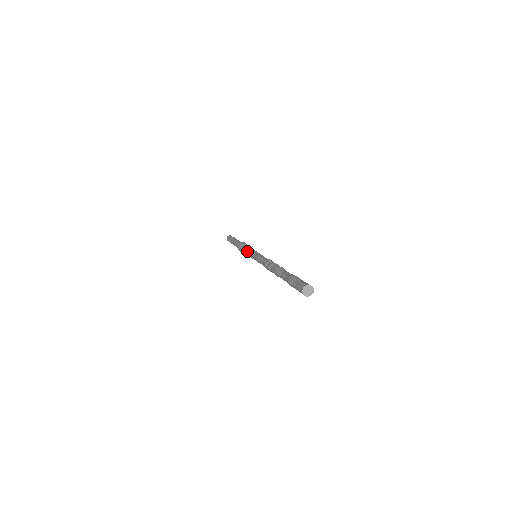
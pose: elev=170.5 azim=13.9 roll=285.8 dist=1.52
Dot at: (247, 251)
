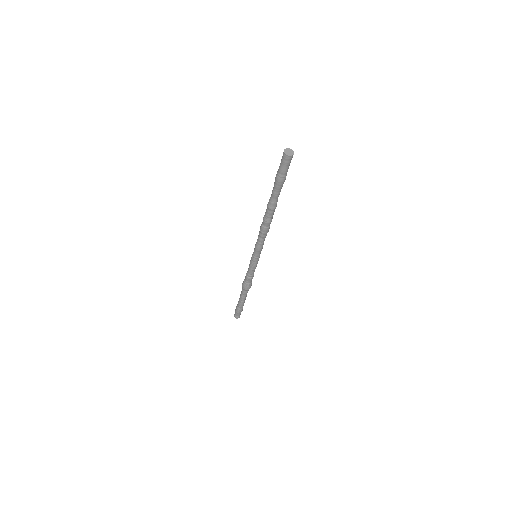
Dot at: occluded
